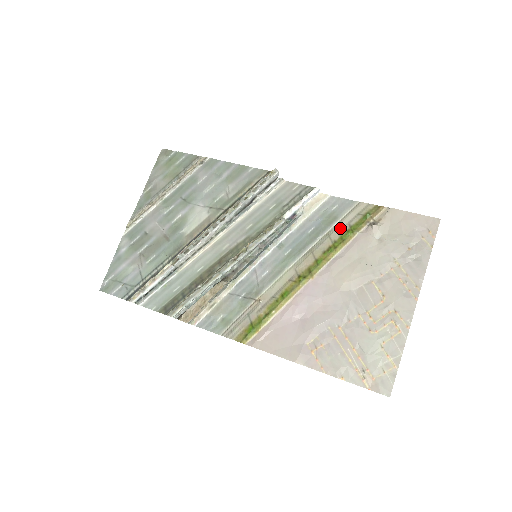
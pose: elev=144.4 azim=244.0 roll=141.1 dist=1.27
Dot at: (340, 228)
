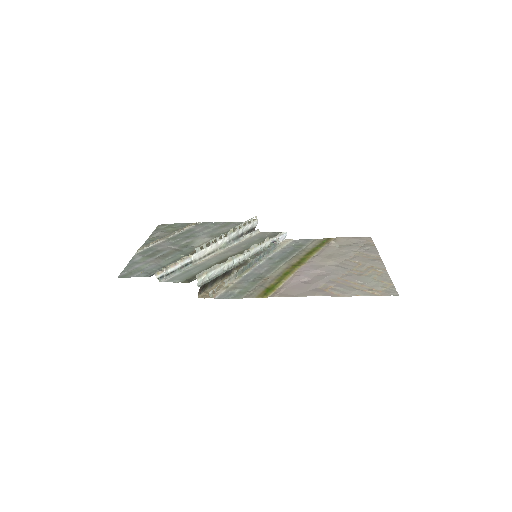
Dot at: (309, 247)
